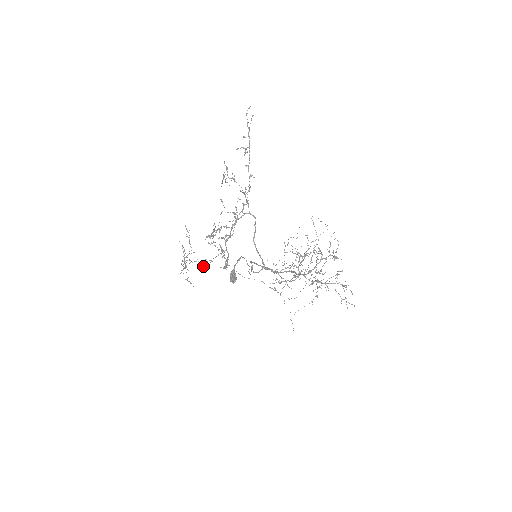
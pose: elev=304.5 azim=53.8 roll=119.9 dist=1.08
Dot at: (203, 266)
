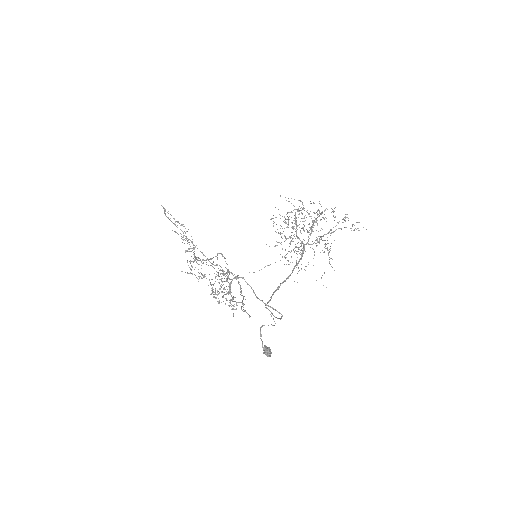
Dot at: occluded
